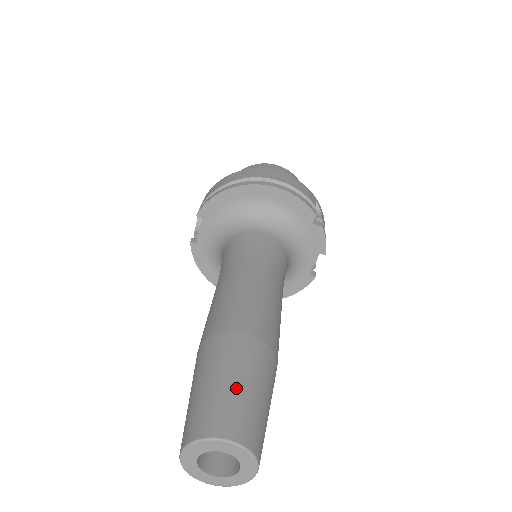
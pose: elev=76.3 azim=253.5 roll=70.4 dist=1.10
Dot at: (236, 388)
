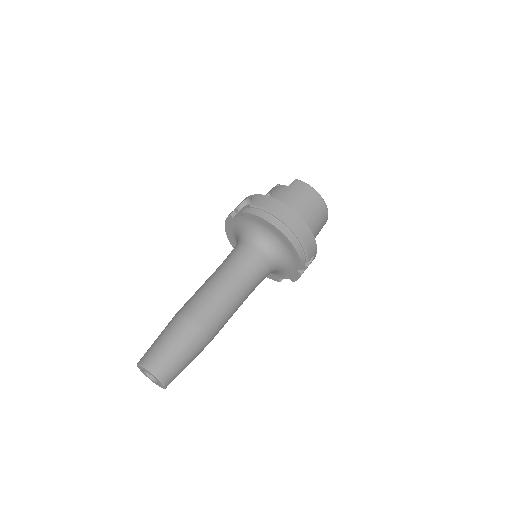
Dot at: (178, 358)
